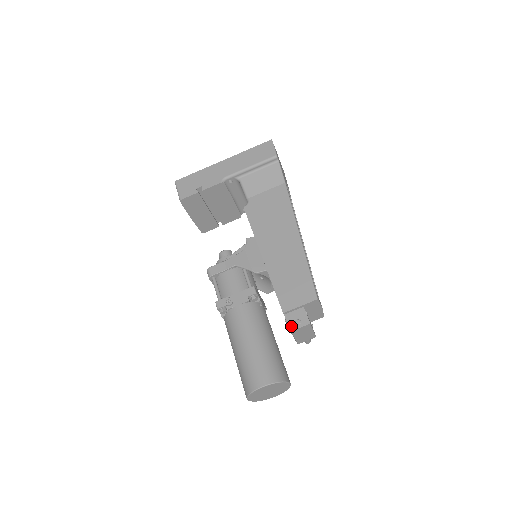
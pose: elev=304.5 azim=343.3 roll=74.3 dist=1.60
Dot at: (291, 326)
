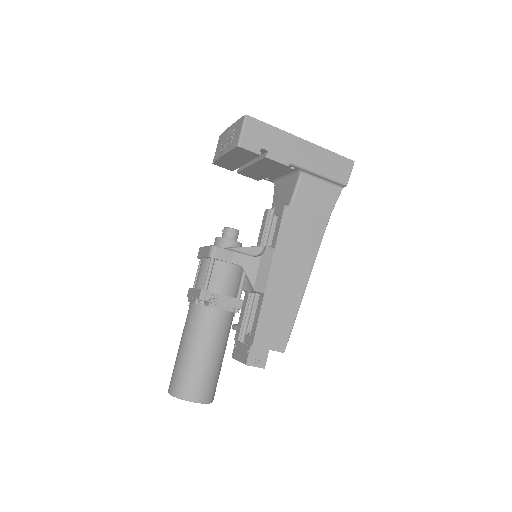
Dot at: (250, 361)
